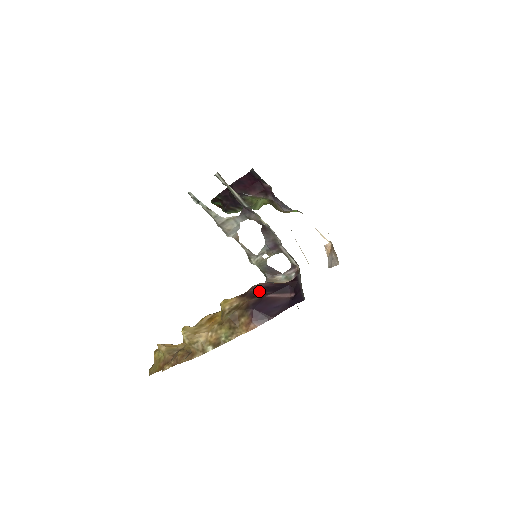
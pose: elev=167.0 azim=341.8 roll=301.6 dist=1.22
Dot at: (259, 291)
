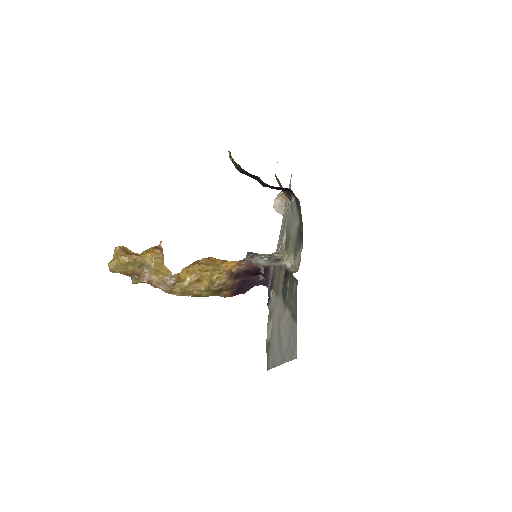
Dot at: (243, 274)
